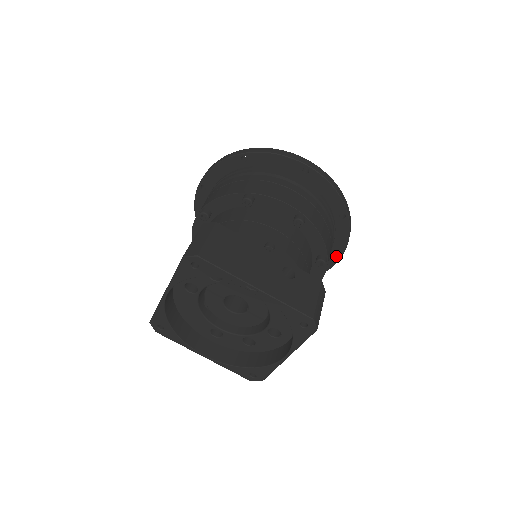
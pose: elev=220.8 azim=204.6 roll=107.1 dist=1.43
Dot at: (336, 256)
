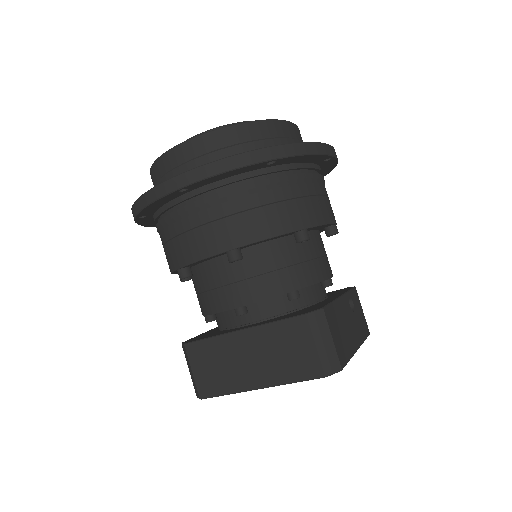
Dot at: occluded
